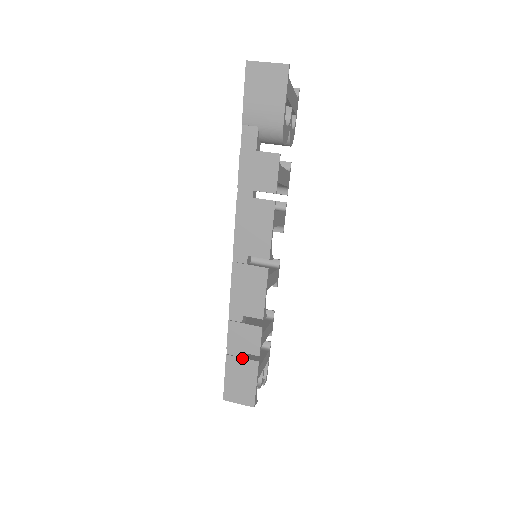
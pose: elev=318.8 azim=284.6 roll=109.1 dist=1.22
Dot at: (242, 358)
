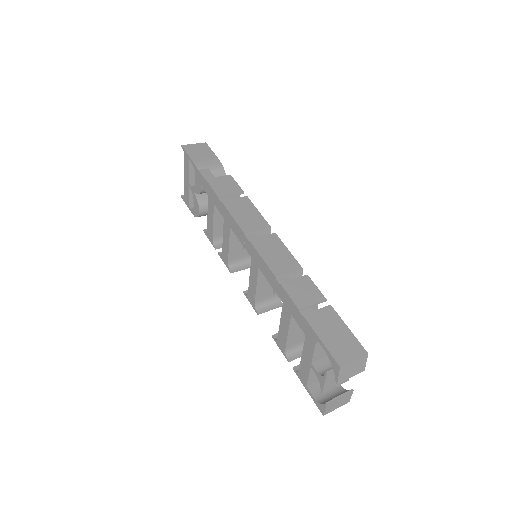
Dot at: (317, 310)
